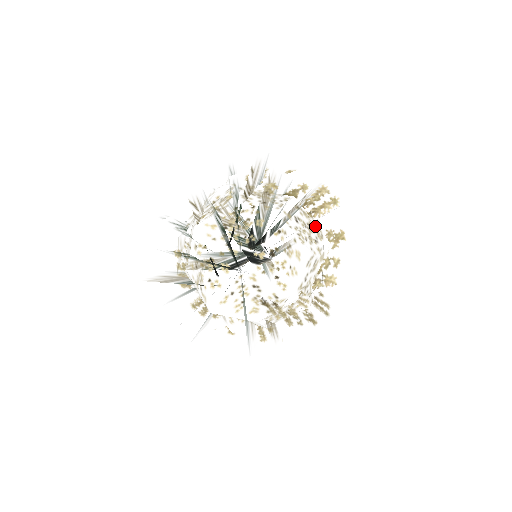
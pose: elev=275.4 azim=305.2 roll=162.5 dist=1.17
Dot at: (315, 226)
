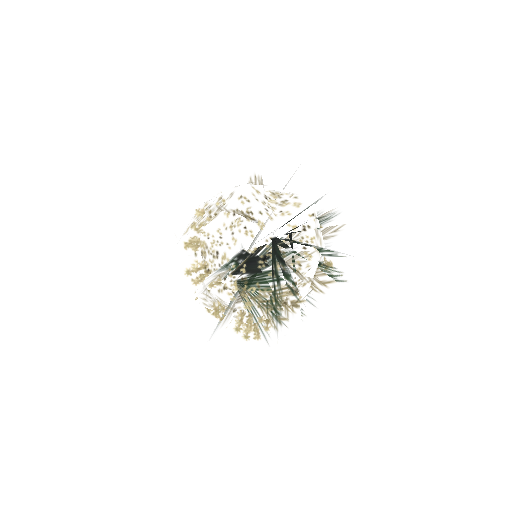
Dot at: occluded
